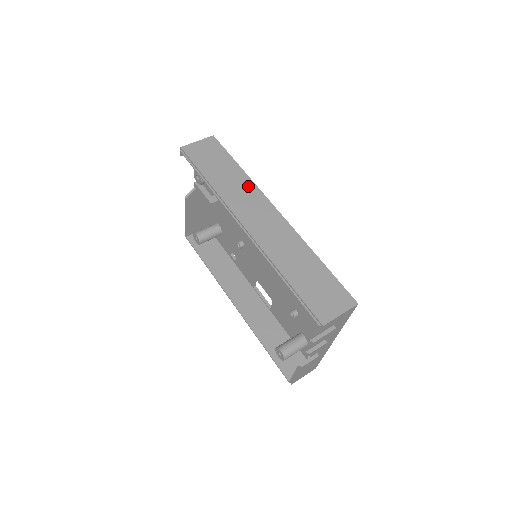
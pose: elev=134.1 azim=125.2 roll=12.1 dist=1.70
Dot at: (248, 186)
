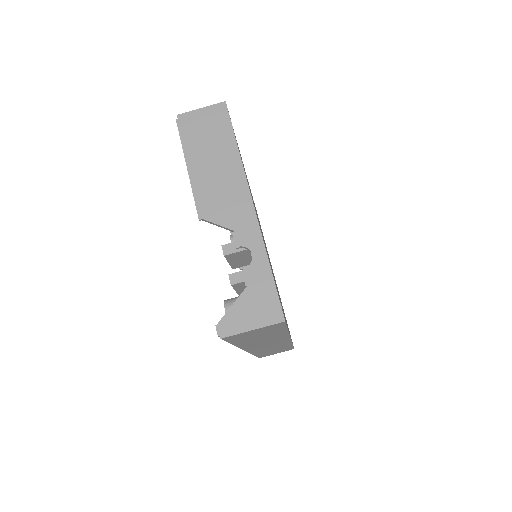
Dot at: occluded
